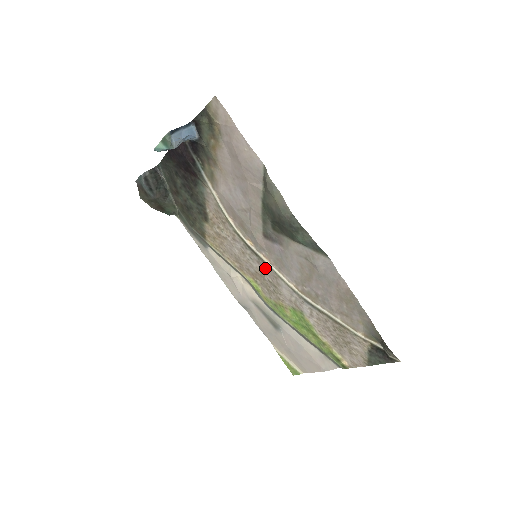
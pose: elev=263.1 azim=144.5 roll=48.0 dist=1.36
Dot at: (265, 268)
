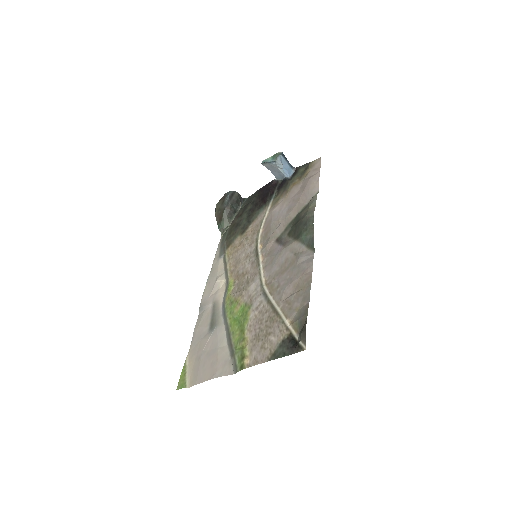
Dot at: (254, 267)
